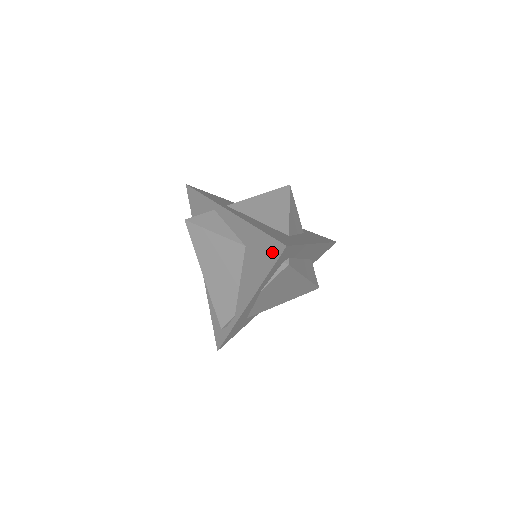
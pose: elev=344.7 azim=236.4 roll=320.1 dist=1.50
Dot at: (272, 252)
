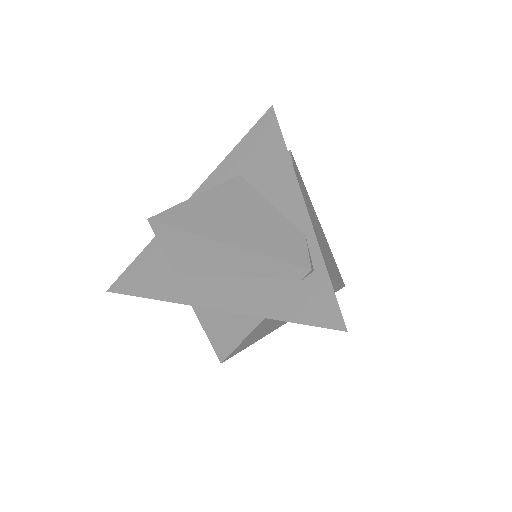
Dot at: (267, 128)
